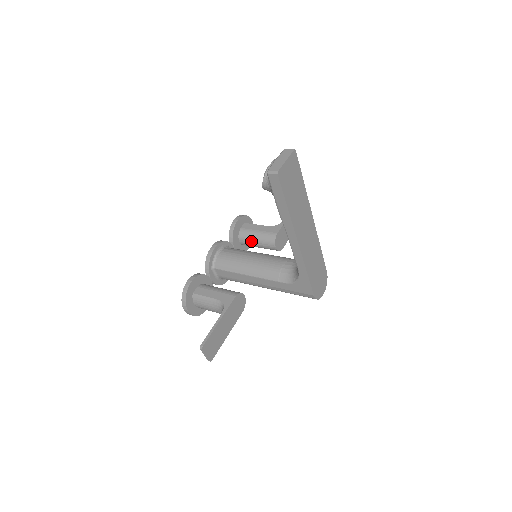
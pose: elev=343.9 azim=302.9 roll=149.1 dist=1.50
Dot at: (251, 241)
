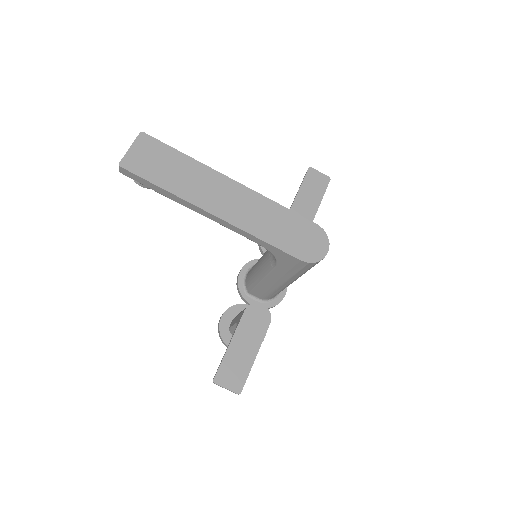
Dot at: occluded
